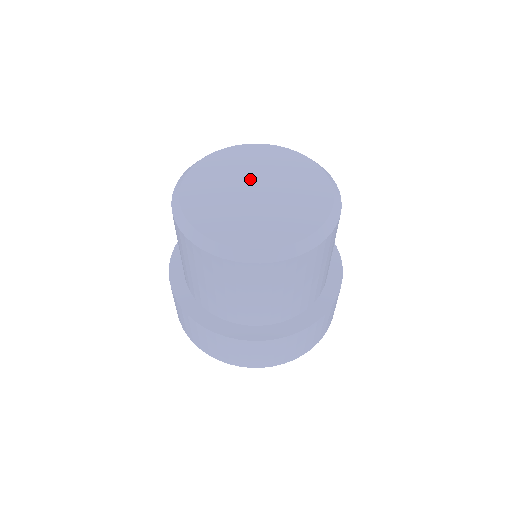
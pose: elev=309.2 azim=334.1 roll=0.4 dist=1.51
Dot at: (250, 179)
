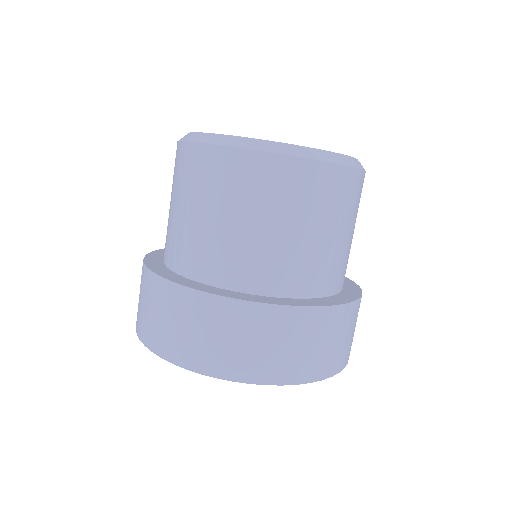
Dot at: occluded
